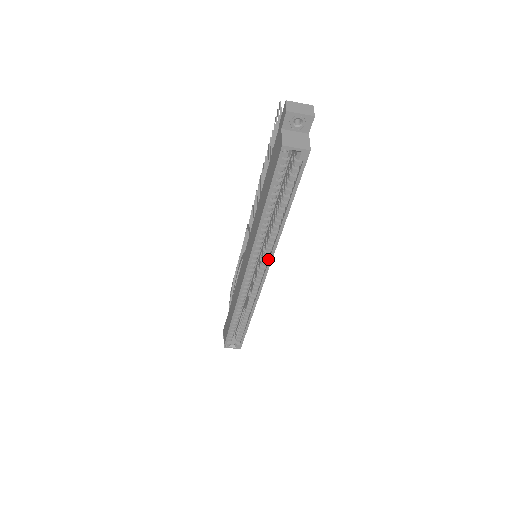
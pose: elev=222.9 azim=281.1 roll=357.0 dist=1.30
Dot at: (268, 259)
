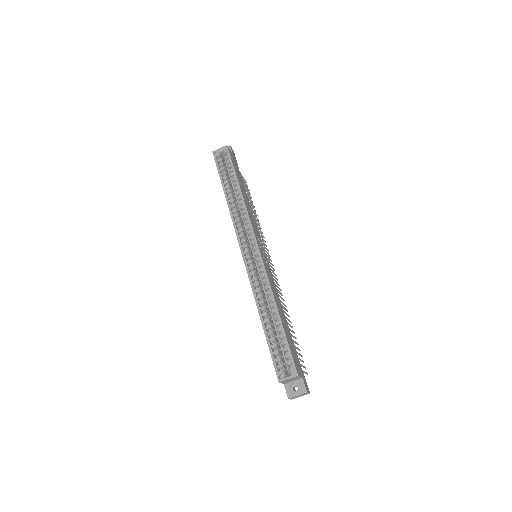
Dot at: (251, 231)
